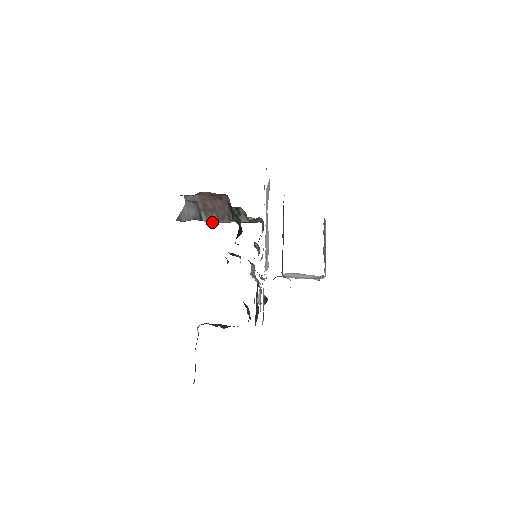
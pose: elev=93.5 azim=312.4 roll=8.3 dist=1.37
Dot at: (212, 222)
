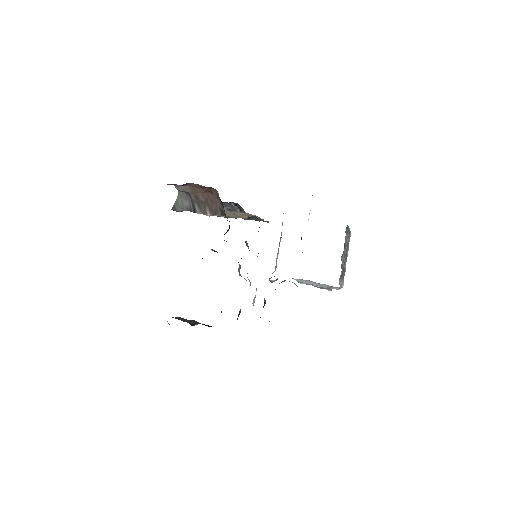
Dot at: (218, 216)
